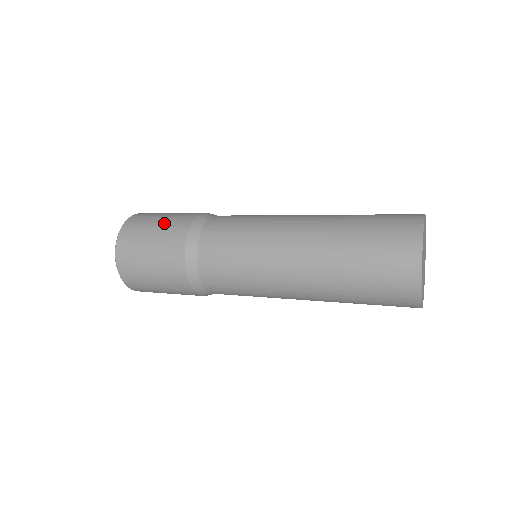
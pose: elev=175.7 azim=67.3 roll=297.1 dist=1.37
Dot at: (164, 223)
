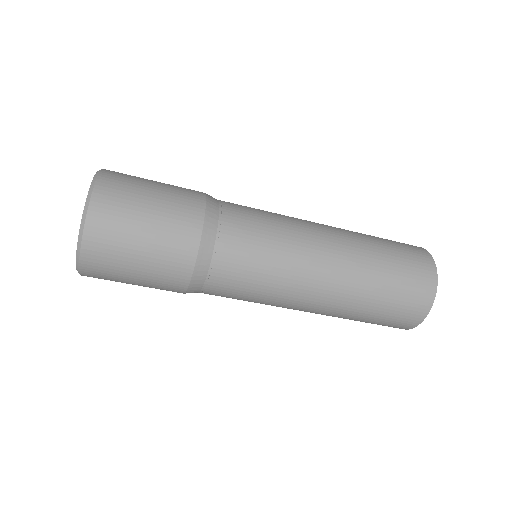
Dot at: (166, 189)
